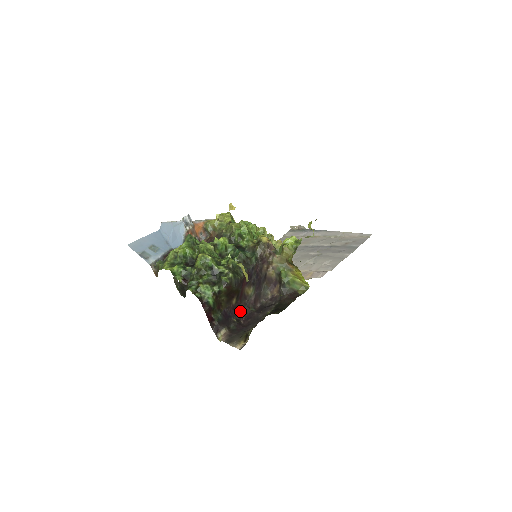
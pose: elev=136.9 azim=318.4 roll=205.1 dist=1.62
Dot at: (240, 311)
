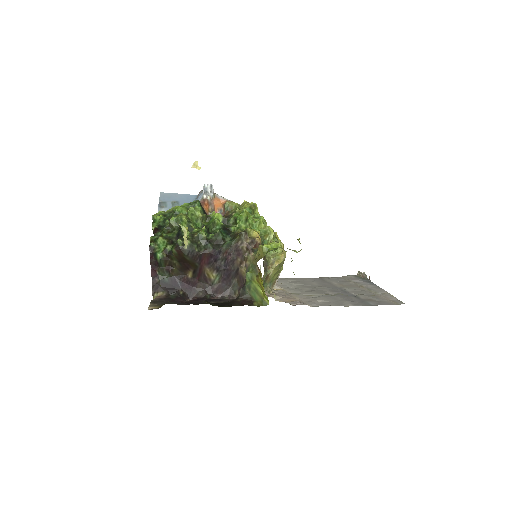
Dot at: (195, 290)
